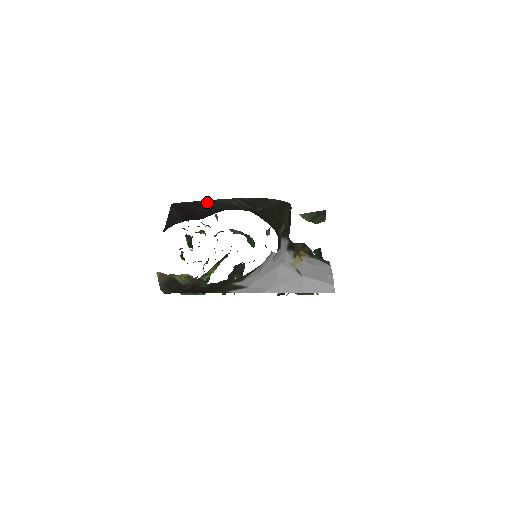
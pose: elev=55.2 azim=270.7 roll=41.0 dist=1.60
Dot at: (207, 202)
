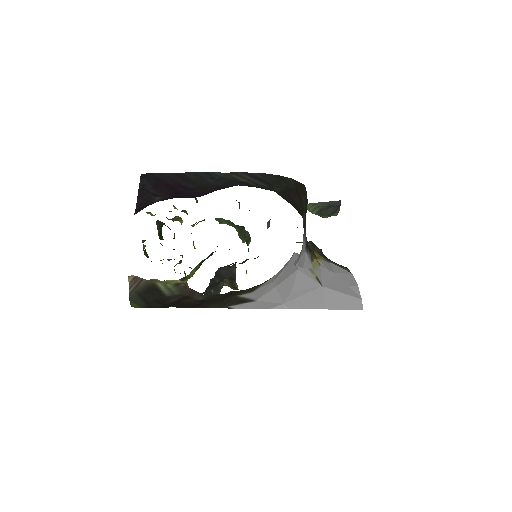
Dot at: (198, 175)
